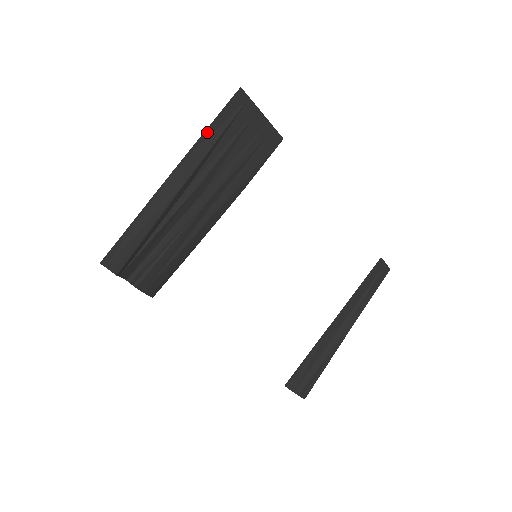
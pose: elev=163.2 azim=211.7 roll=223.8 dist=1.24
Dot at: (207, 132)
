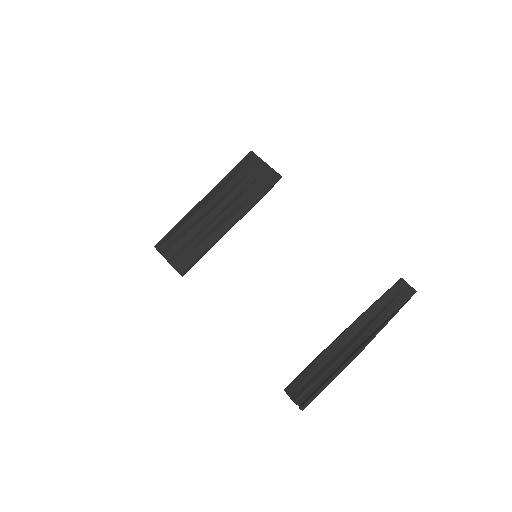
Dot at: (227, 176)
